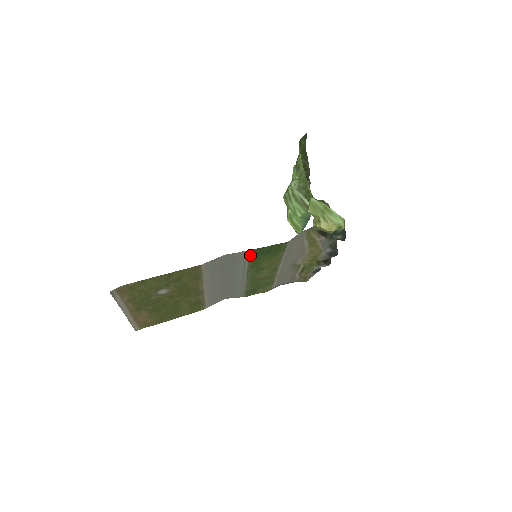
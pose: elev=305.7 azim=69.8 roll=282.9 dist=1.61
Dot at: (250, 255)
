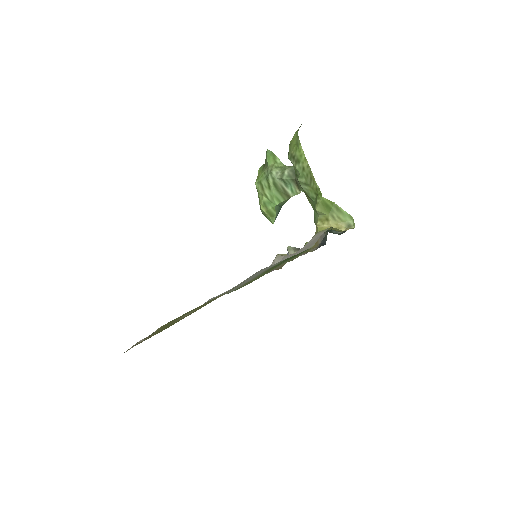
Dot at: (276, 264)
